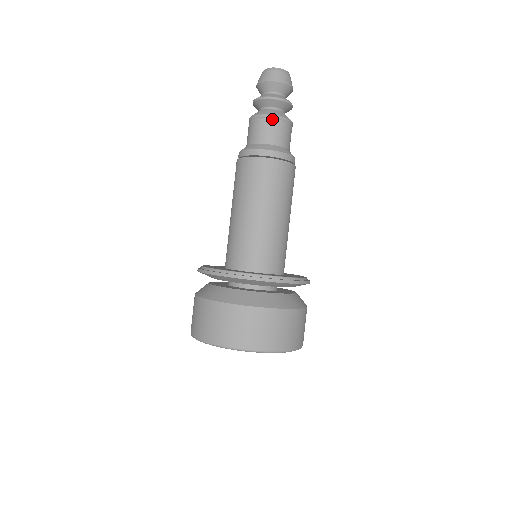
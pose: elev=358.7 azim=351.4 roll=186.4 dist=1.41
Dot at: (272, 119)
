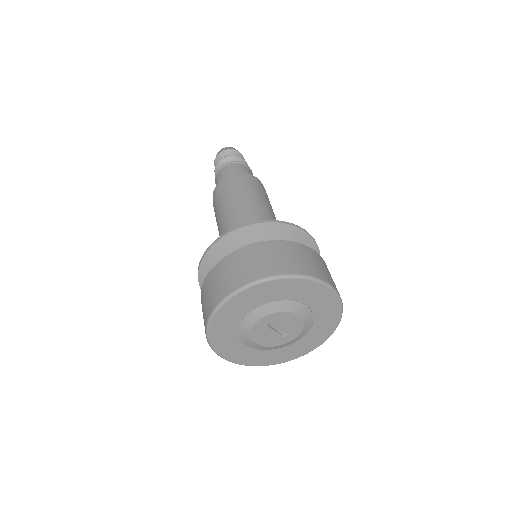
Dot at: (243, 164)
